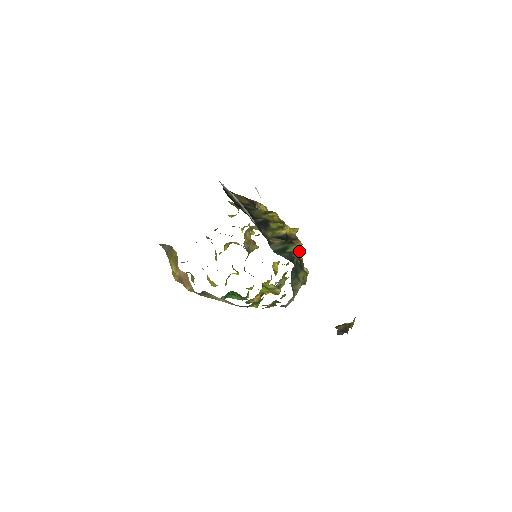
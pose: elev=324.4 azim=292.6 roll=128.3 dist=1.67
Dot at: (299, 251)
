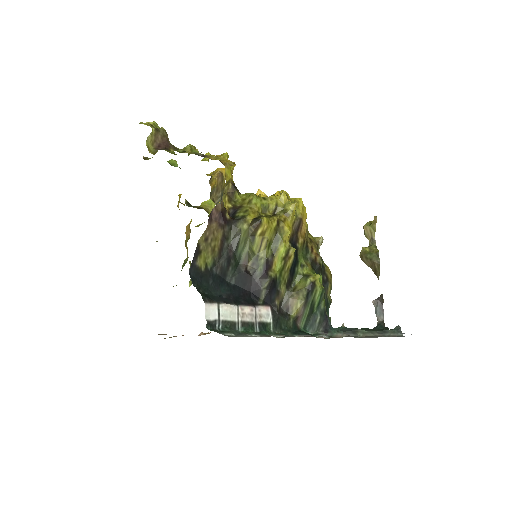
Dot at: occluded
